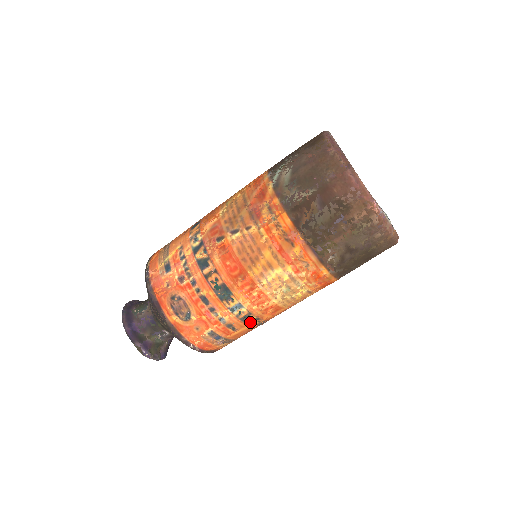
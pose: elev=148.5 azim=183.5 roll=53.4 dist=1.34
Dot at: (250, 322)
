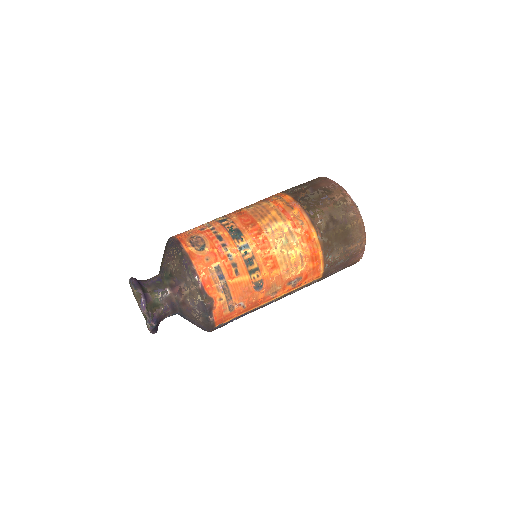
Dot at: (251, 271)
